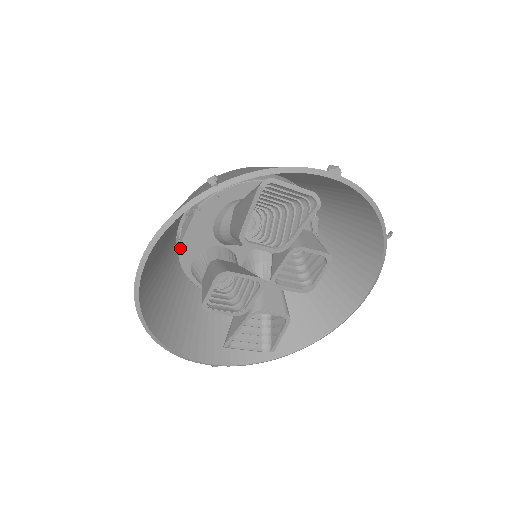
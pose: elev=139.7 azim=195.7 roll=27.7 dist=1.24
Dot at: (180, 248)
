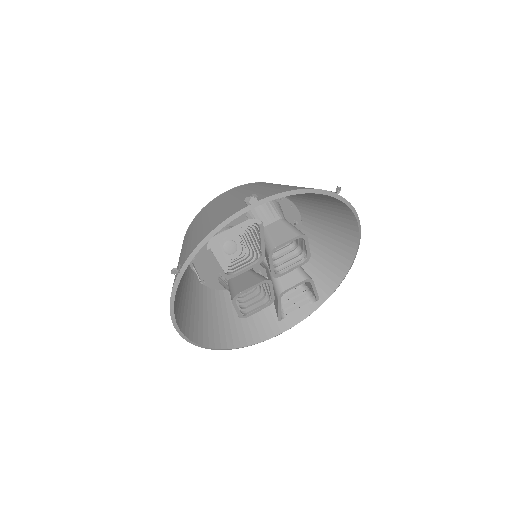
Dot at: (203, 283)
